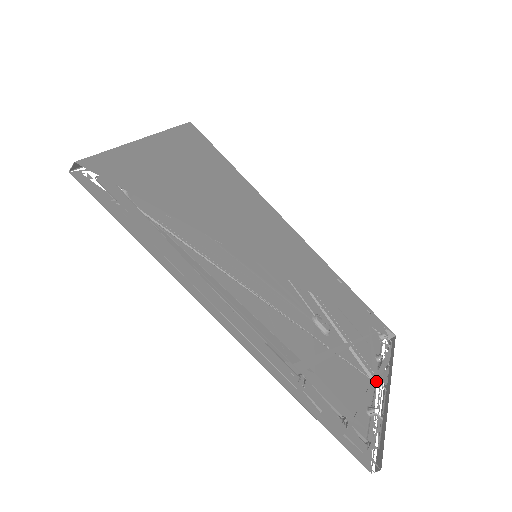
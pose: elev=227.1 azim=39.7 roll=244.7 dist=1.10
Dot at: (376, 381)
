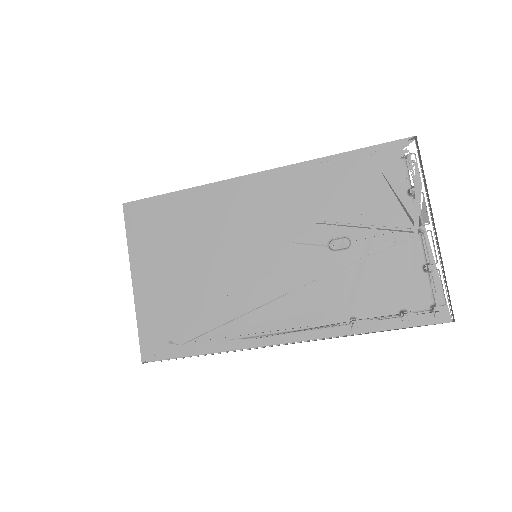
Dot at: (416, 236)
